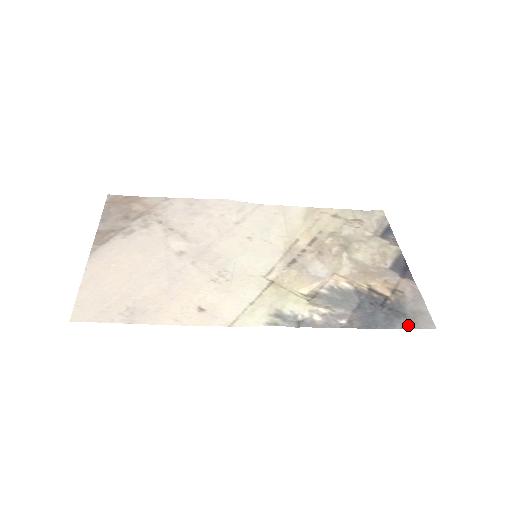
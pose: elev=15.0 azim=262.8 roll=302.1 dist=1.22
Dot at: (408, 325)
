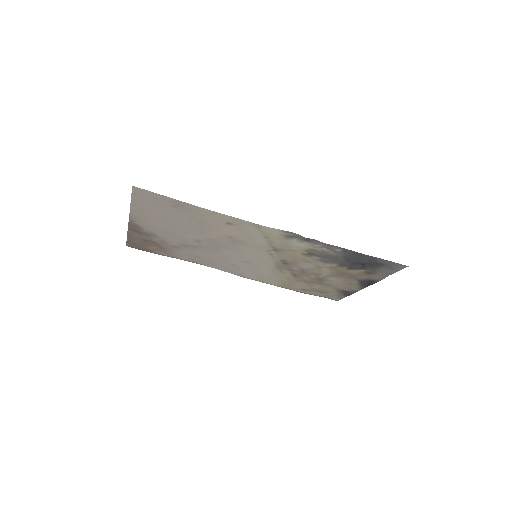
Dot at: (387, 262)
